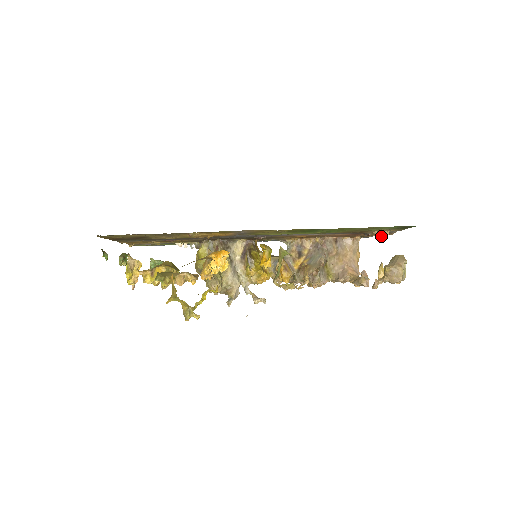
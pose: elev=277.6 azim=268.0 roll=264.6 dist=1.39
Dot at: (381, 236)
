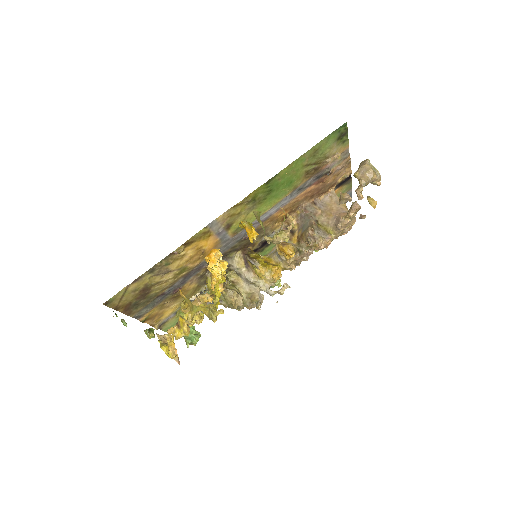
Dot at: (348, 175)
